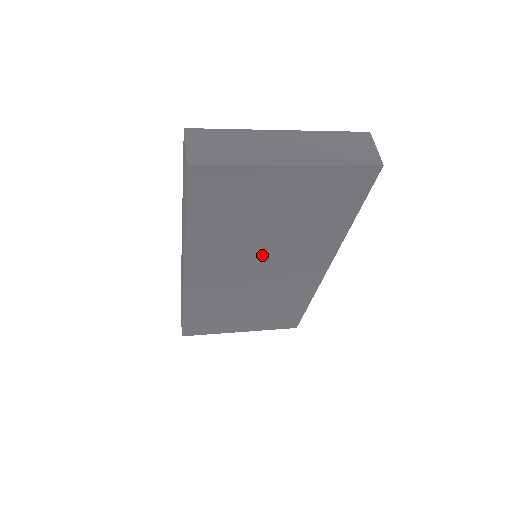
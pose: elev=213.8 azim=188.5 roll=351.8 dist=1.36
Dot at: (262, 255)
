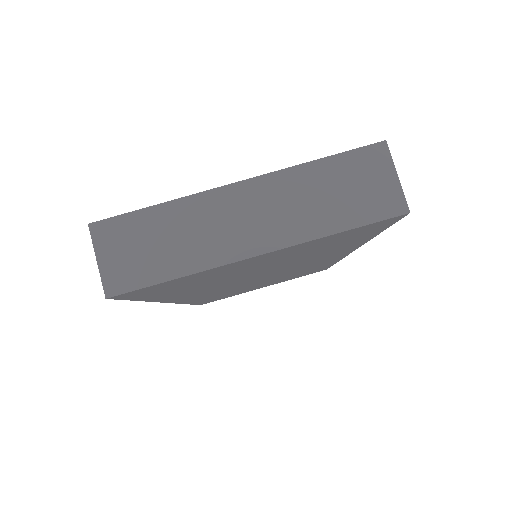
Dot at: (260, 275)
